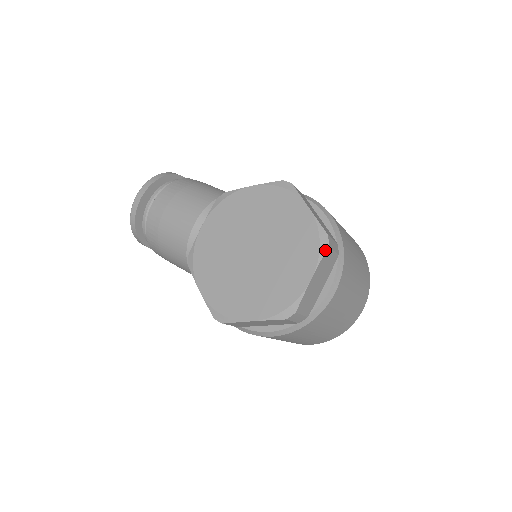
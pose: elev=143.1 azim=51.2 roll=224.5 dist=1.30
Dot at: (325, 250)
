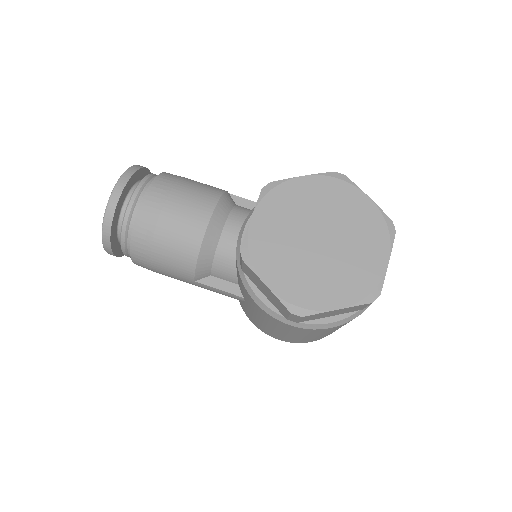
Dot at: (394, 235)
